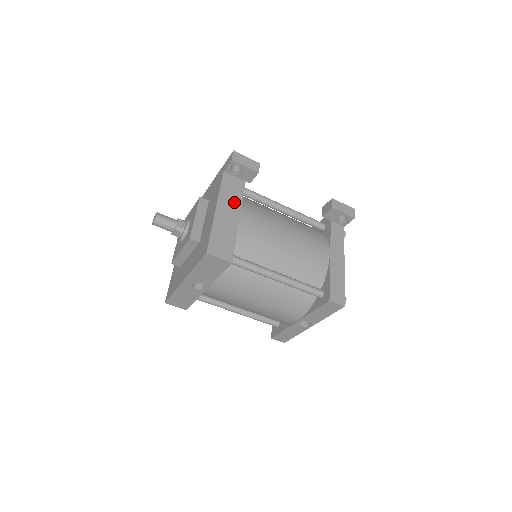
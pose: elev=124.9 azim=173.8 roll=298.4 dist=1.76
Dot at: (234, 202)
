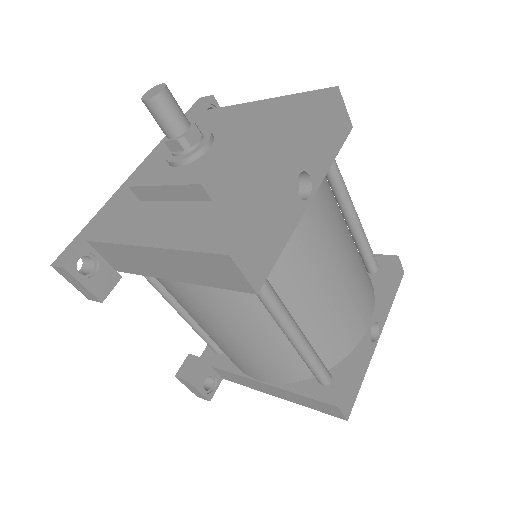
Dot at: occluded
